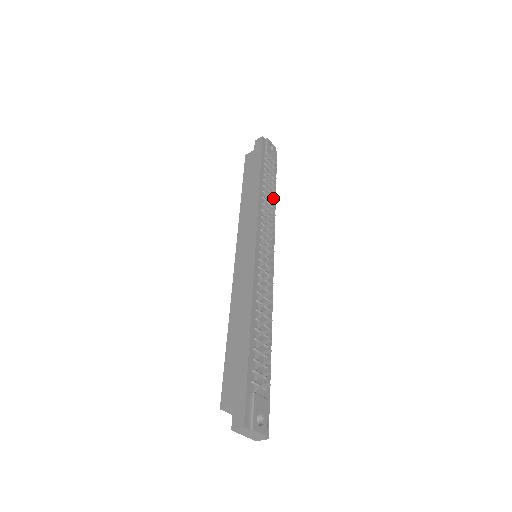
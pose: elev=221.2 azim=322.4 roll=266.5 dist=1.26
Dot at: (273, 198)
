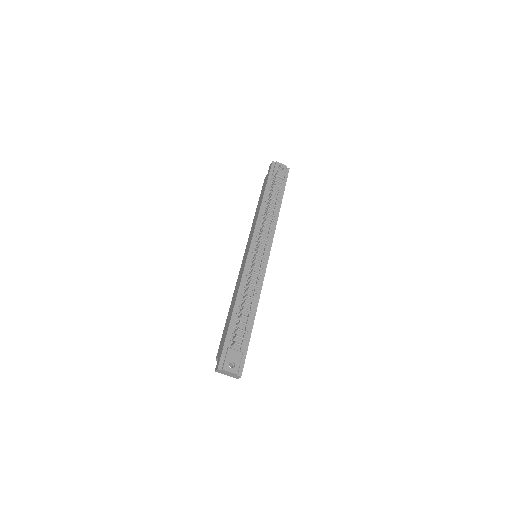
Dot at: occluded
